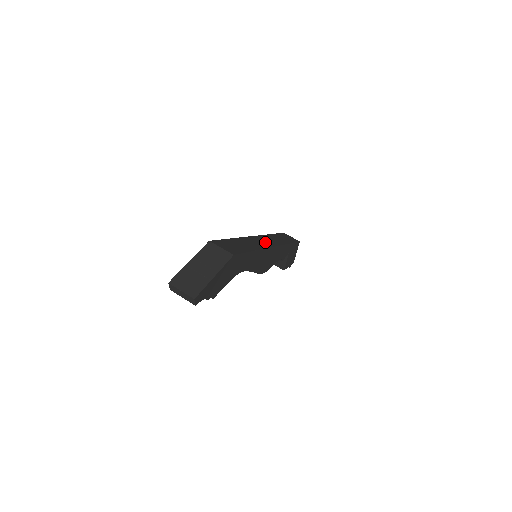
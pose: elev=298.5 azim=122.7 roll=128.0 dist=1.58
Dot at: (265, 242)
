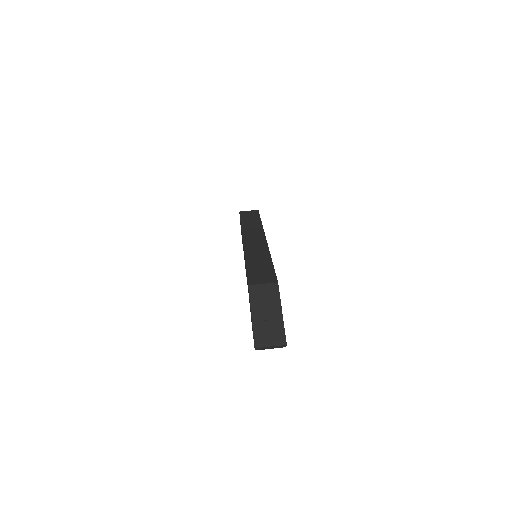
Dot at: (256, 240)
